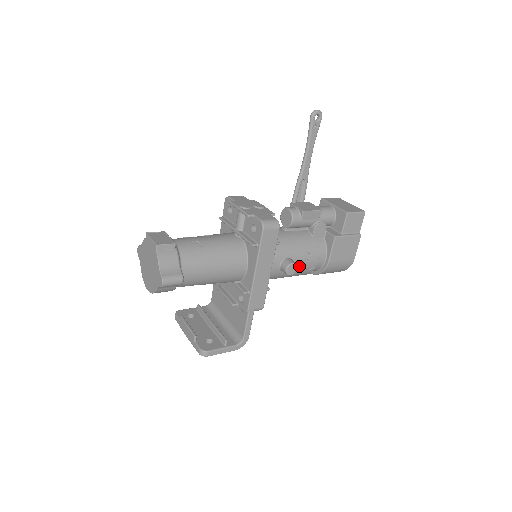
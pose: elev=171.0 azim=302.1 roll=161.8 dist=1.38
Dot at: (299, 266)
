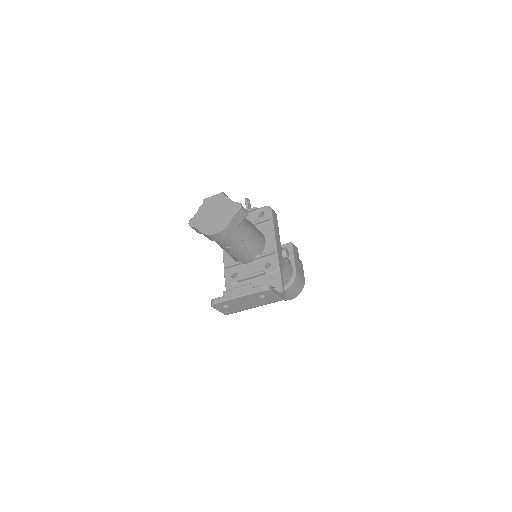
Dot at: (285, 262)
